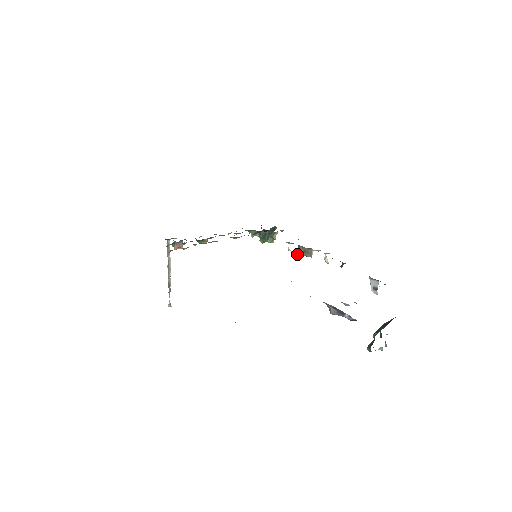
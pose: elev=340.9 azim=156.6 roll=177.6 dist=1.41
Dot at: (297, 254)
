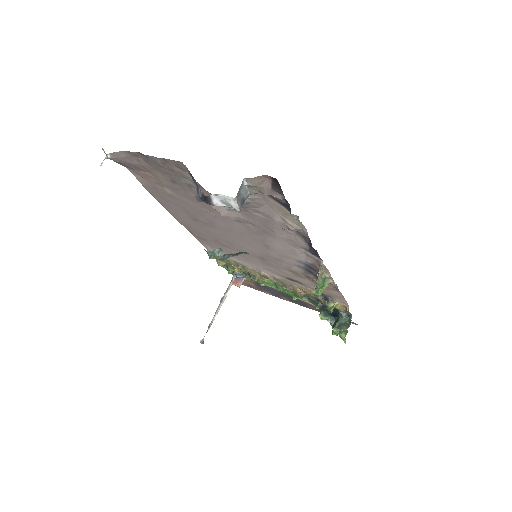
Dot at: occluded
